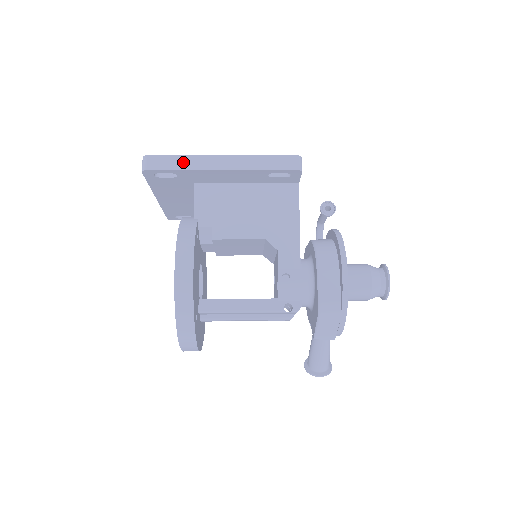
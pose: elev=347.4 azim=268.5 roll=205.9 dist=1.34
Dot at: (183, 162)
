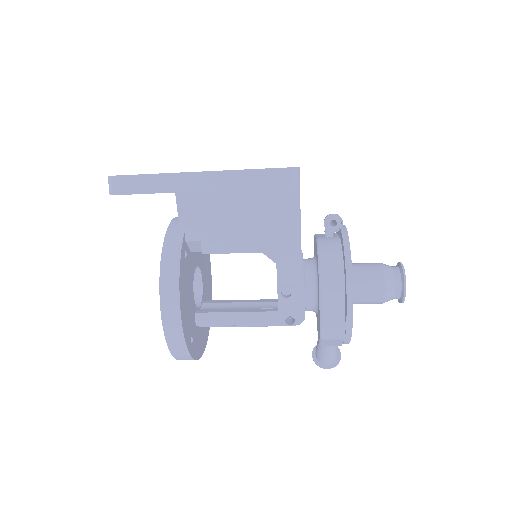
Dot at: (155, 183)
